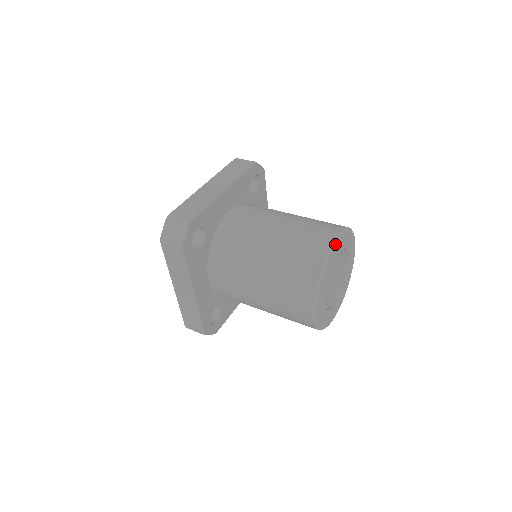
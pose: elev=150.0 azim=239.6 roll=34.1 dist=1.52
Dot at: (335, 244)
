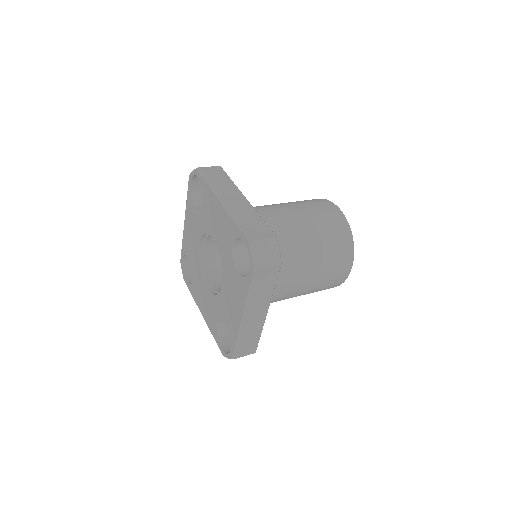
Dot at: (341, 212)
